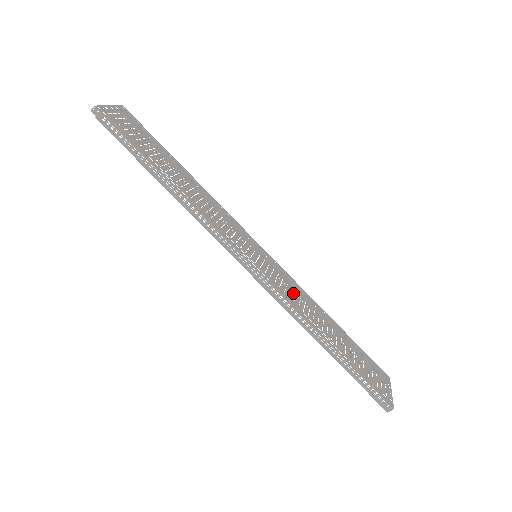
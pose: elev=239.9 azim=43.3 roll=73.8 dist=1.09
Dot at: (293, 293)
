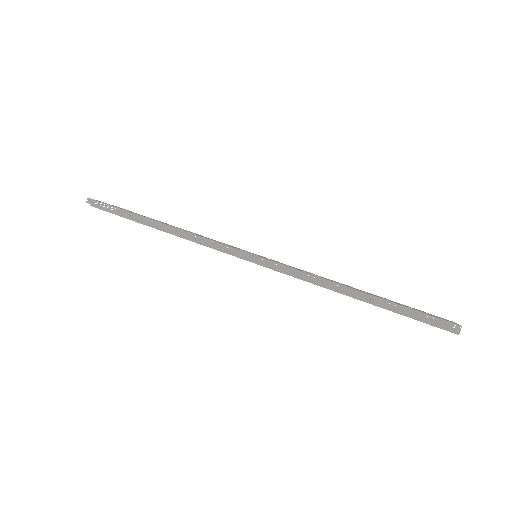
Dot at: occluded
